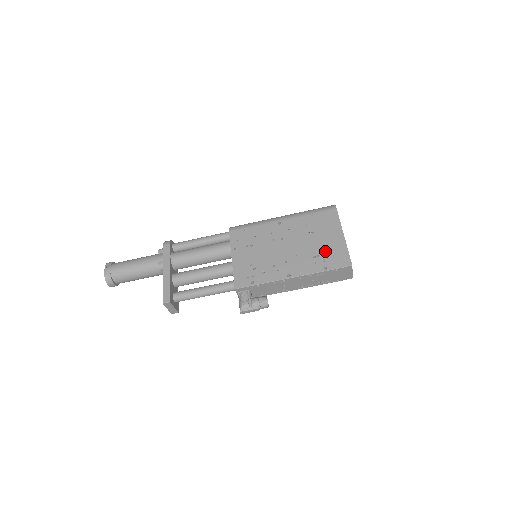
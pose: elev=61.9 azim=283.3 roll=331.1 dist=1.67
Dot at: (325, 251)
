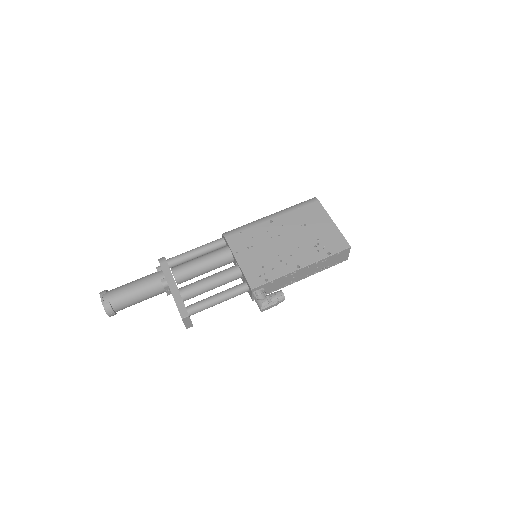
Dot at: (323, 239)
